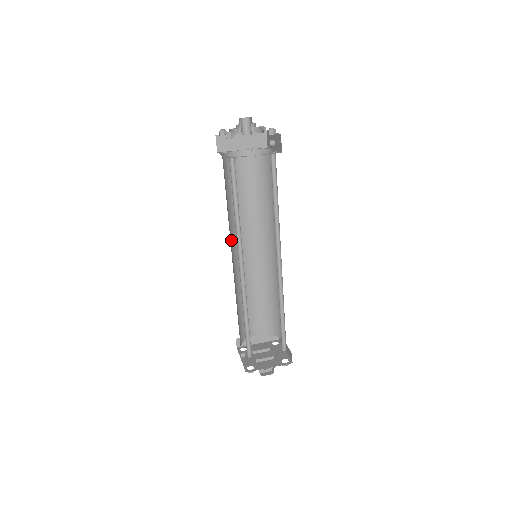
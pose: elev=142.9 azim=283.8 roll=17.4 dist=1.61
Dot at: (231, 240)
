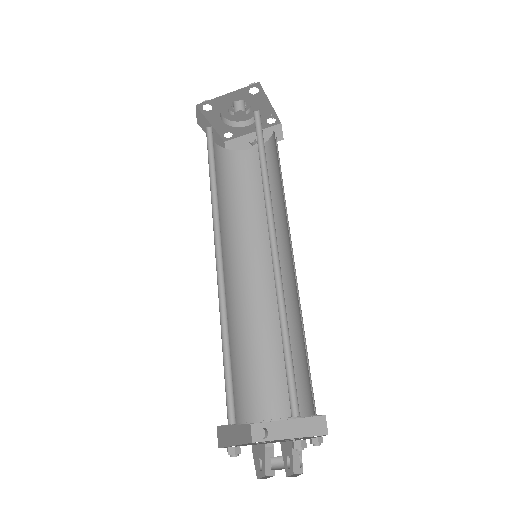
Dot at: occluded
